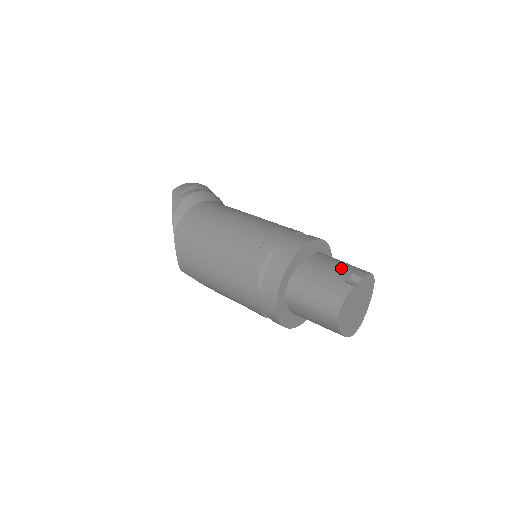
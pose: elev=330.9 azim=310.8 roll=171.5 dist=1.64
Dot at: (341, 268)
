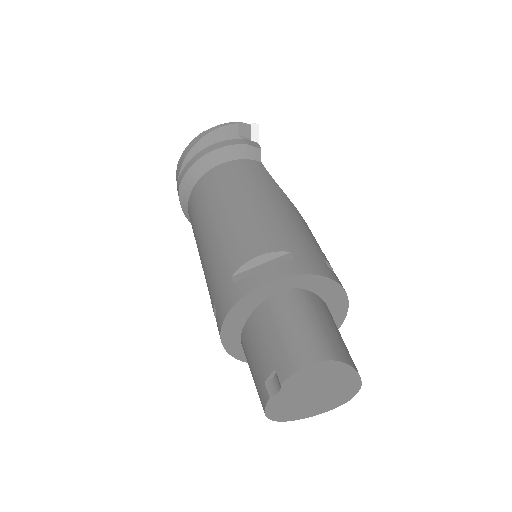
Dot at: (270, 352)
